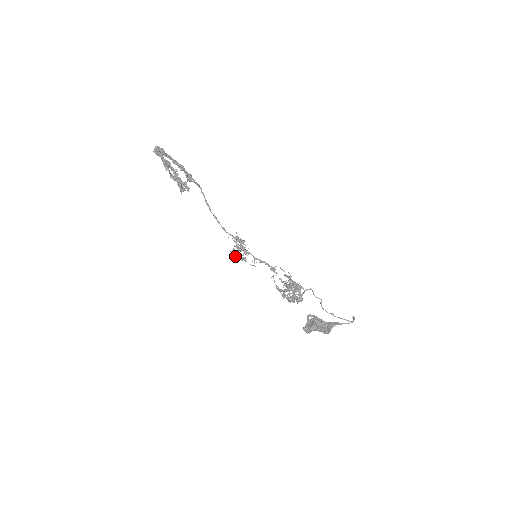
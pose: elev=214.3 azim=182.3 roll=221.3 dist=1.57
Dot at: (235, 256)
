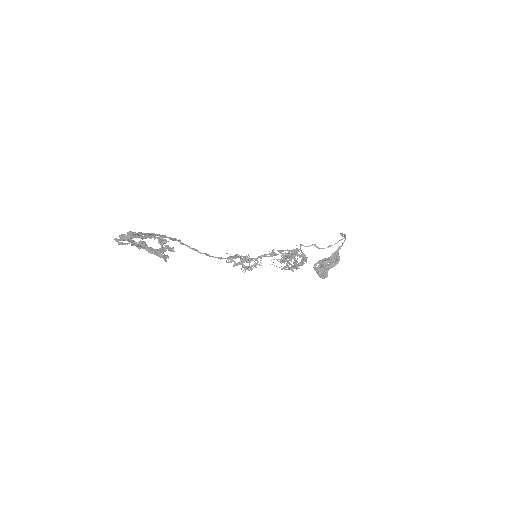
Dot at: occluded
